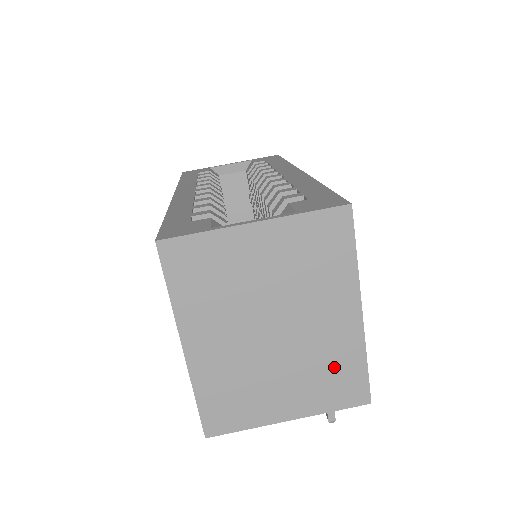
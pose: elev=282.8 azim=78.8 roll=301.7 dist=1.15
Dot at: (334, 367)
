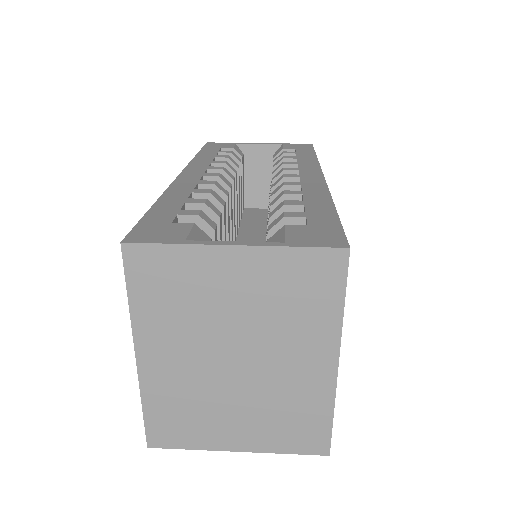
Dot at: (296, 412)
